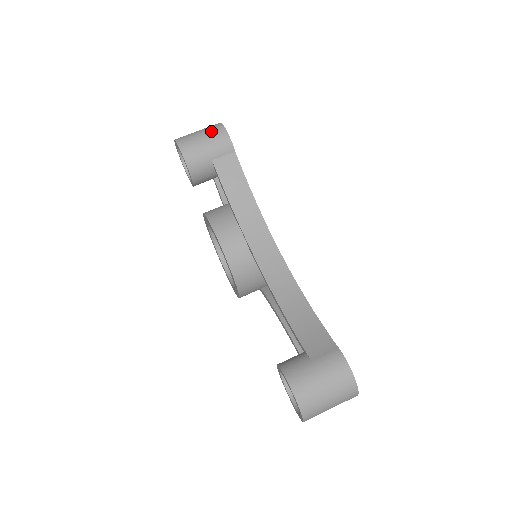
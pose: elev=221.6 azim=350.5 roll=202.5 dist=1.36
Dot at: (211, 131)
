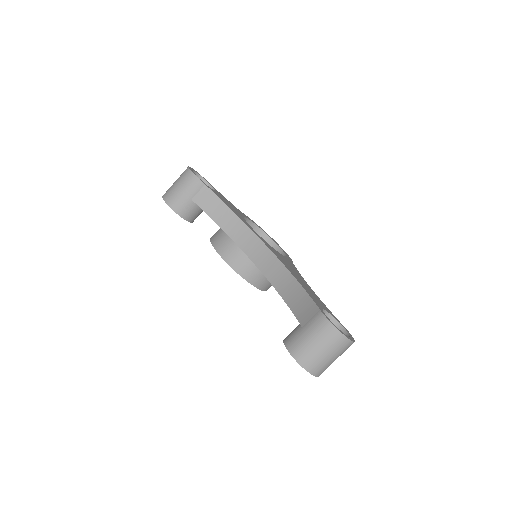
Dot at: (182, 178)
